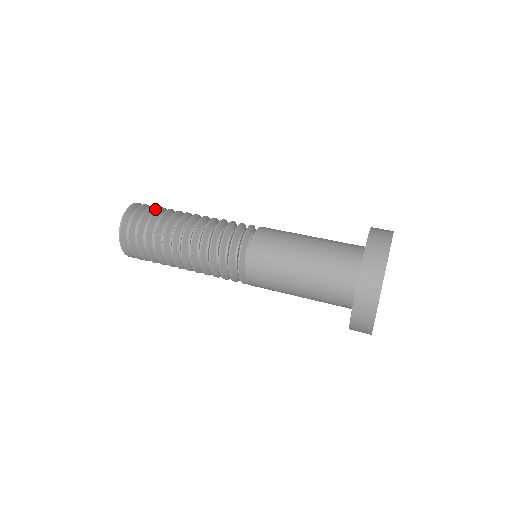
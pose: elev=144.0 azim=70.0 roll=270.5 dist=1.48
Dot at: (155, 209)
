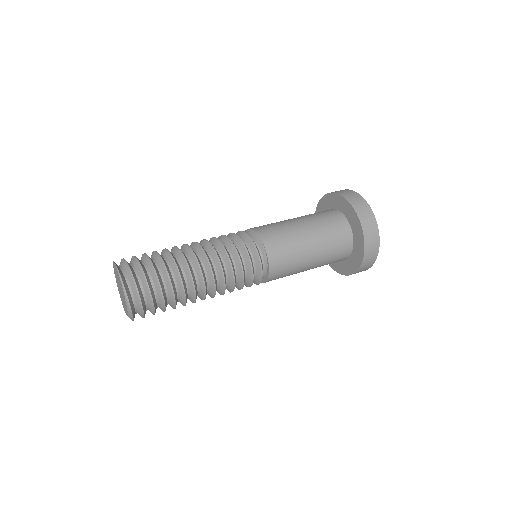
Dot at: (143, 266)
